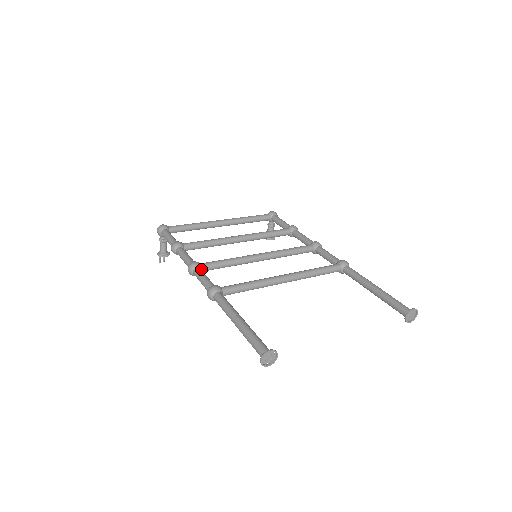
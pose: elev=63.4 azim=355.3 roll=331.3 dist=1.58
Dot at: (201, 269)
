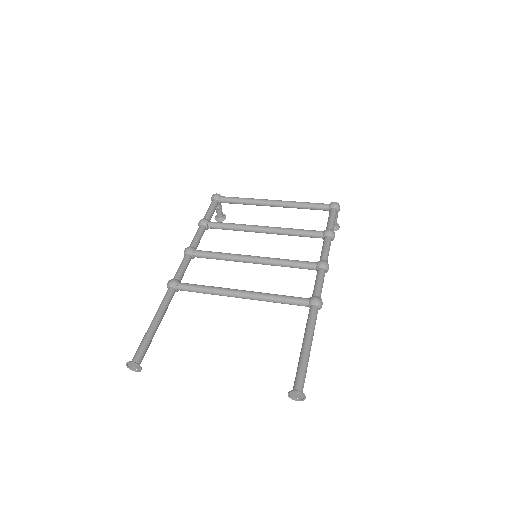
Dot at: (192, 256)
